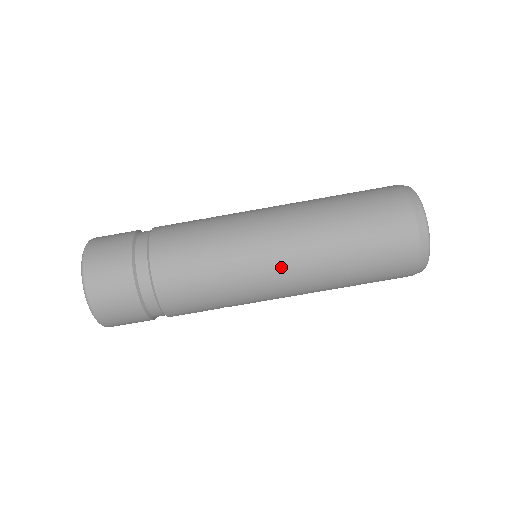
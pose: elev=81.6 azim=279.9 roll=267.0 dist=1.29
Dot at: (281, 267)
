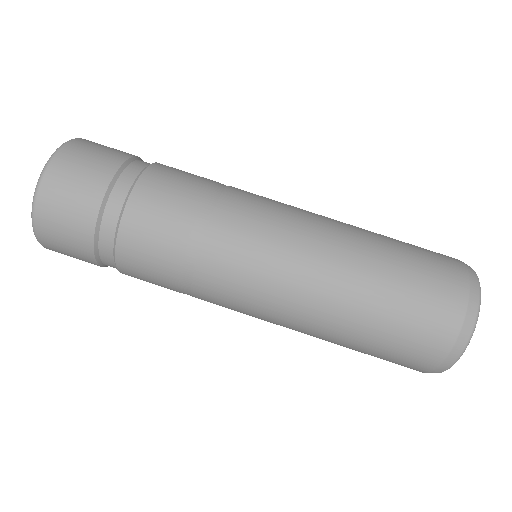
Dot at: (298, 222)
